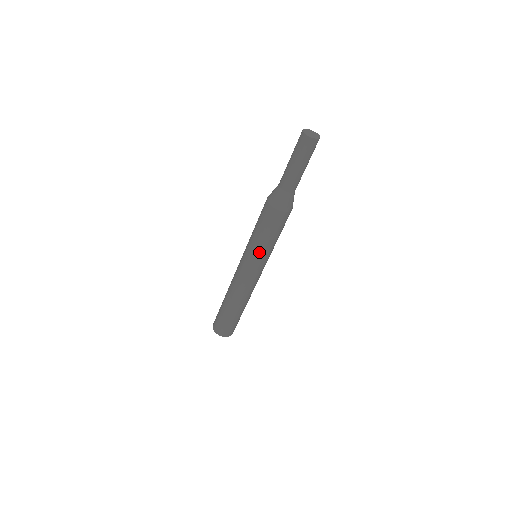
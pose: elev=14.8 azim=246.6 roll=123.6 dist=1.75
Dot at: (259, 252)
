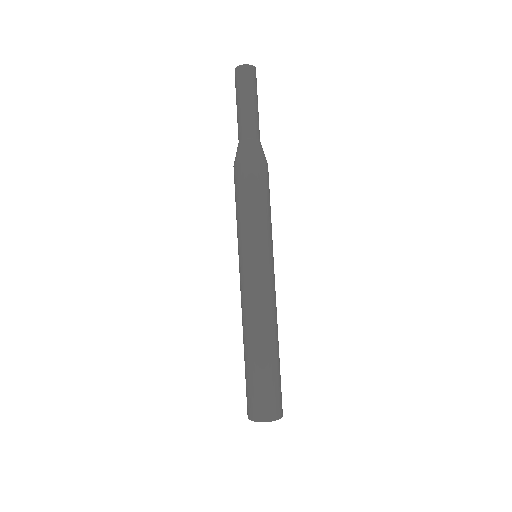
Dot at: (241, 235)
